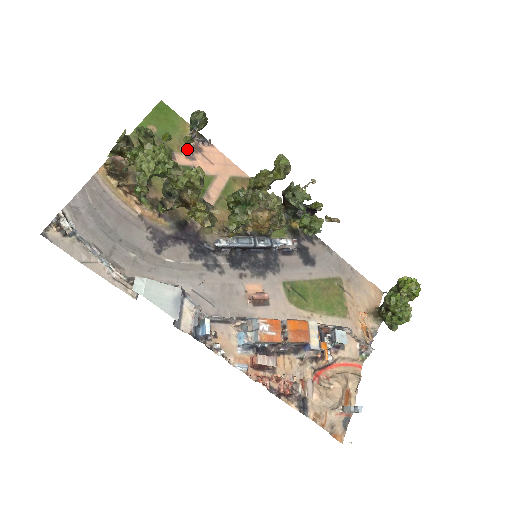
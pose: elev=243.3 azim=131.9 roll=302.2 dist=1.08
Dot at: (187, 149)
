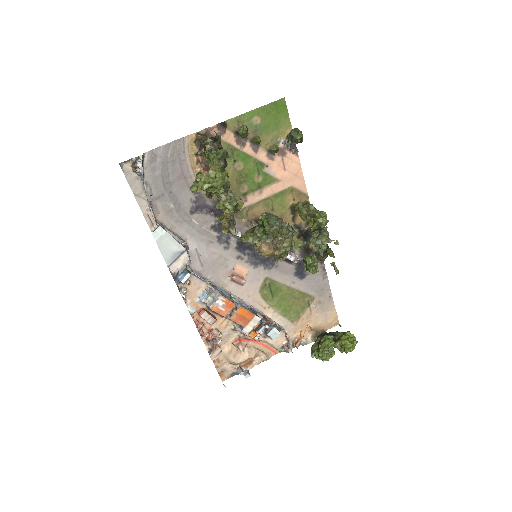
Dot at: occluded
